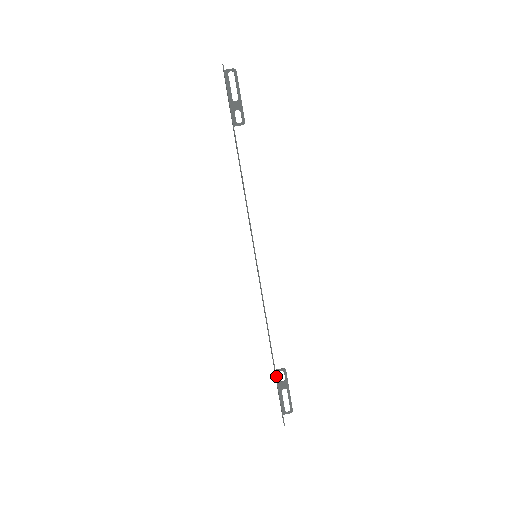
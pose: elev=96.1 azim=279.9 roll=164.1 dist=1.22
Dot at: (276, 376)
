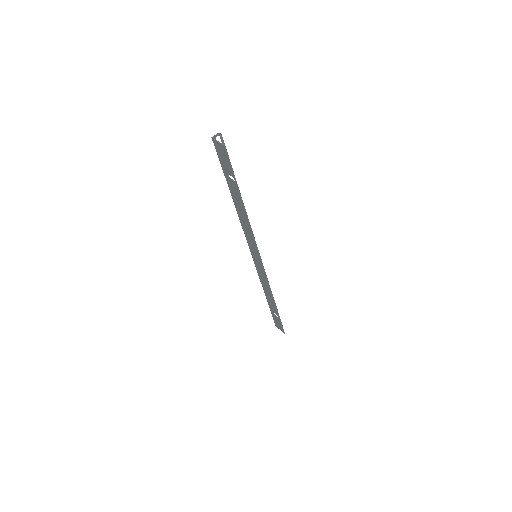
Dot at: occluded
